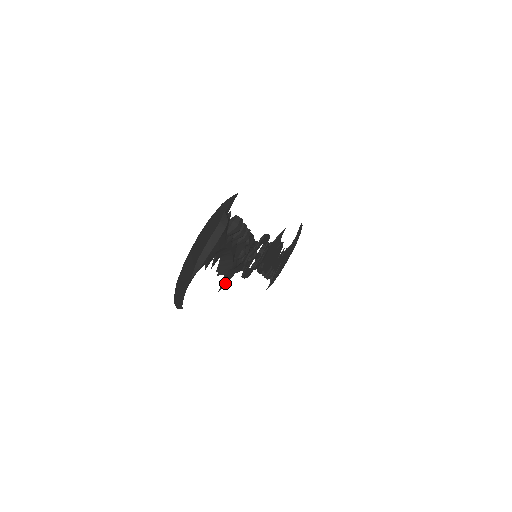
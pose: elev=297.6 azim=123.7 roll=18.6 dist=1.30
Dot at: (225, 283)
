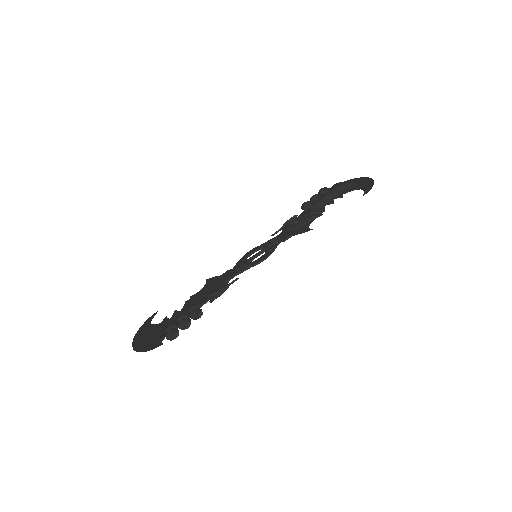
Dot at: (211, 278)
